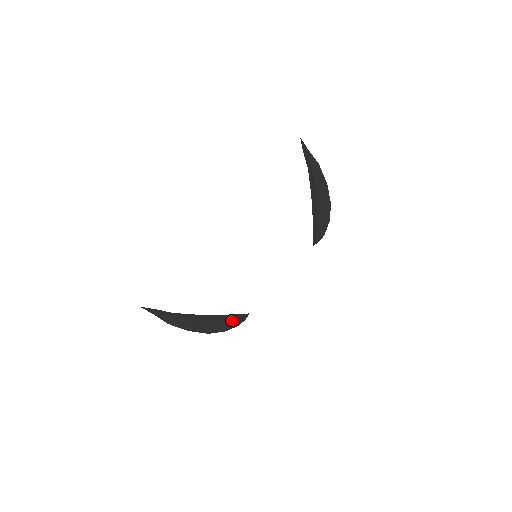
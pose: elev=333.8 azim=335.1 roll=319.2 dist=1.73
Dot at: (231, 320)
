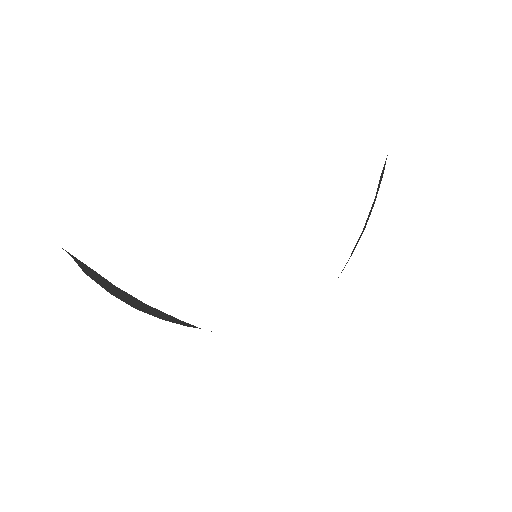
Dot at: (183, 321)
